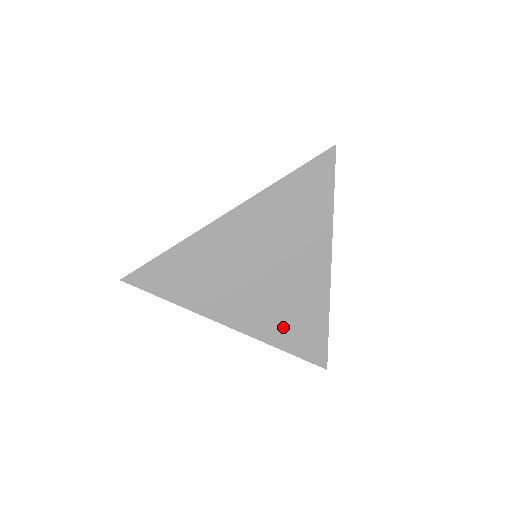
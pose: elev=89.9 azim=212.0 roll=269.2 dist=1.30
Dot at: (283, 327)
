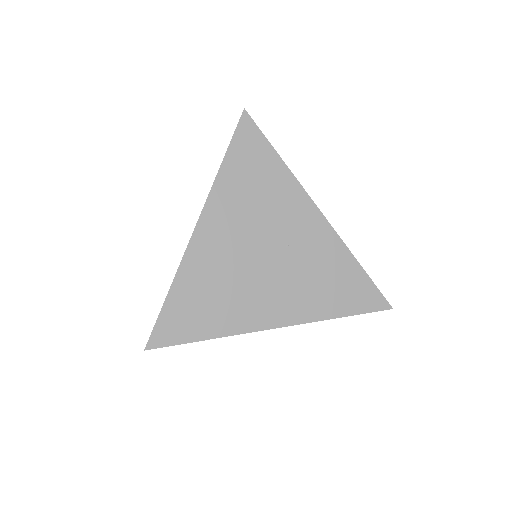
Dot at: (321, 296)
